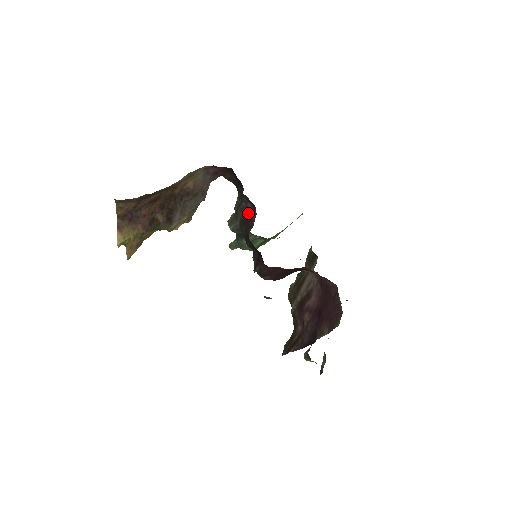
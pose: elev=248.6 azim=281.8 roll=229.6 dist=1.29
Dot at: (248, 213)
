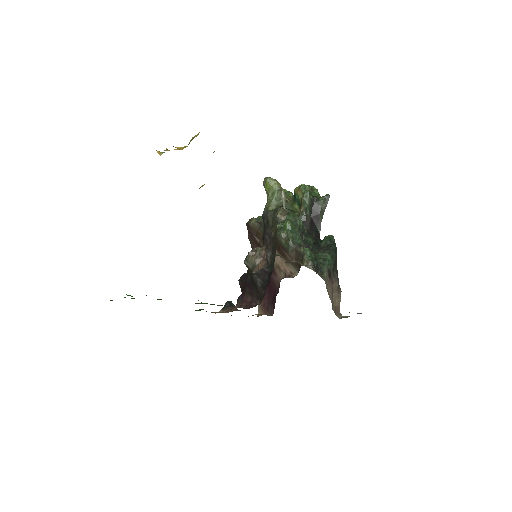
Dot at: (256, 290)
